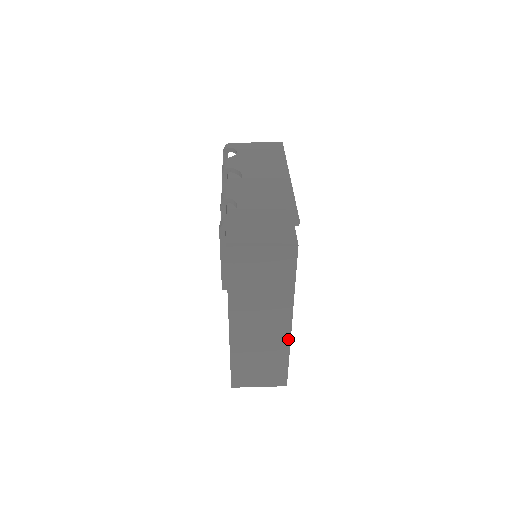
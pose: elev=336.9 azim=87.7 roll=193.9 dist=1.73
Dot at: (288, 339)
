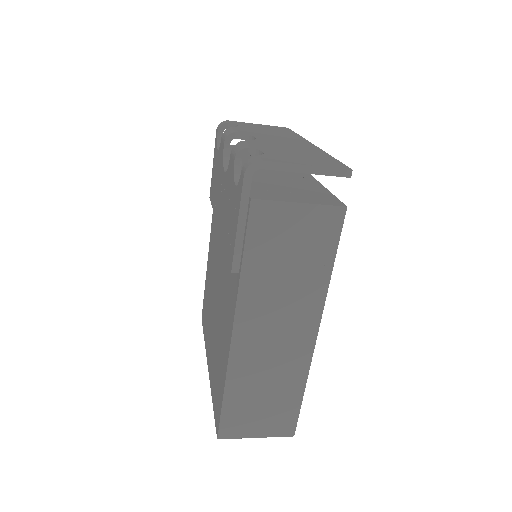
Dot at: (309, 358)
